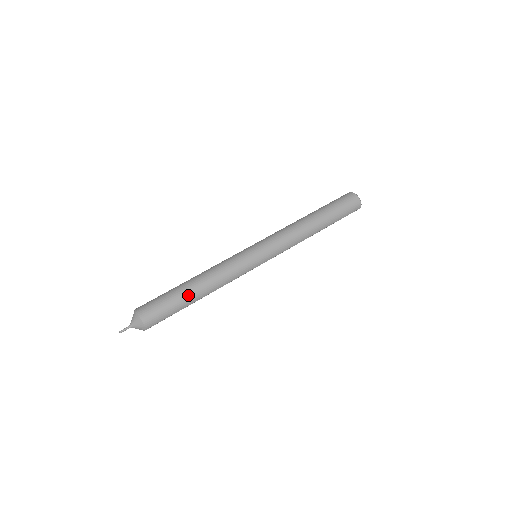
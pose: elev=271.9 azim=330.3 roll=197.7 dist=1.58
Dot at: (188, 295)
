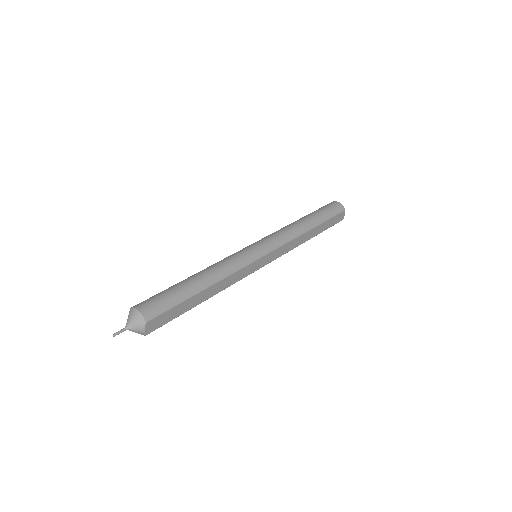
Dot at: (189, 284)
